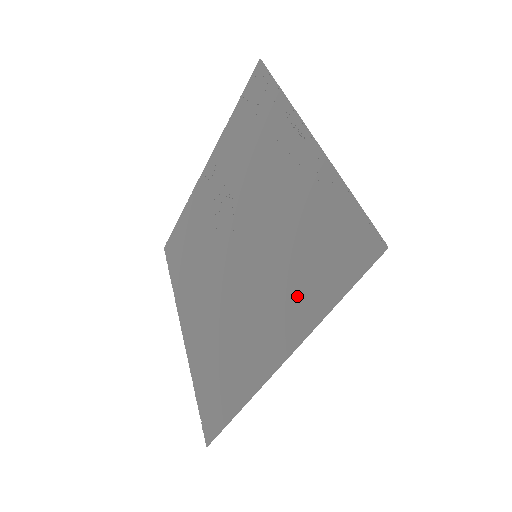
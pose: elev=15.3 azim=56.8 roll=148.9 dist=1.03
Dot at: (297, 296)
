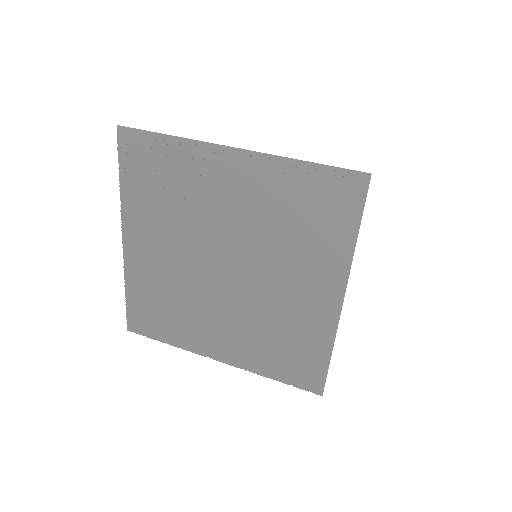
Dot at: (322, 249)
